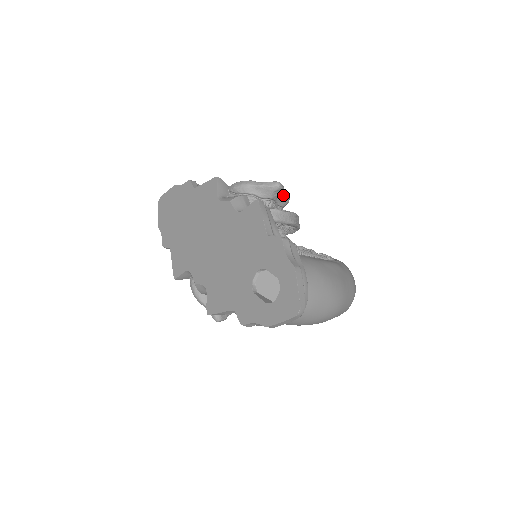
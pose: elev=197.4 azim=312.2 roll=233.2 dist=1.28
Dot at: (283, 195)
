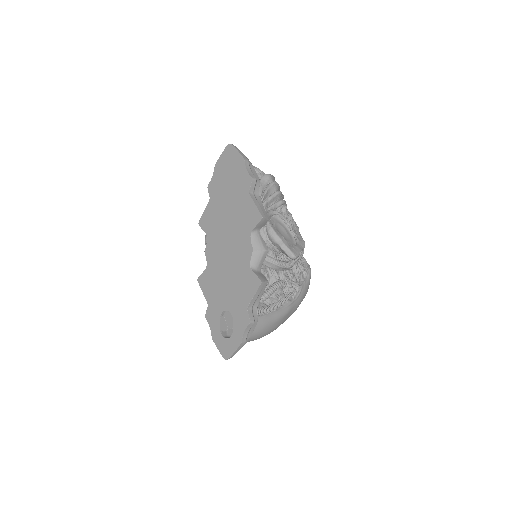
Dot at: occluded
